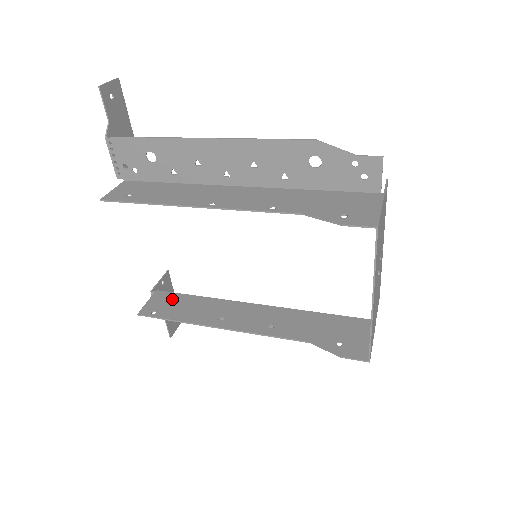
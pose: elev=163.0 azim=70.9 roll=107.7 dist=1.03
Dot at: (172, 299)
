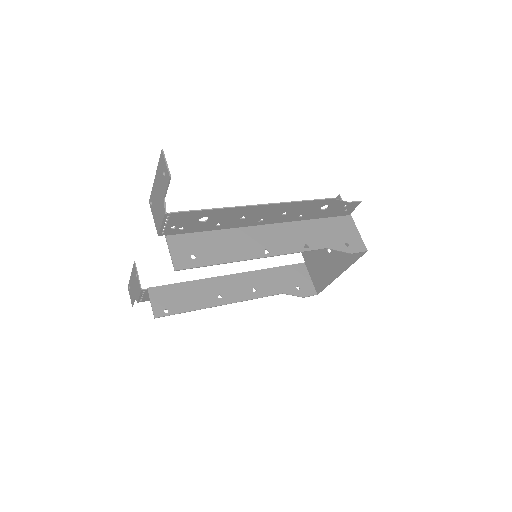
Dot at: (169, 292)
